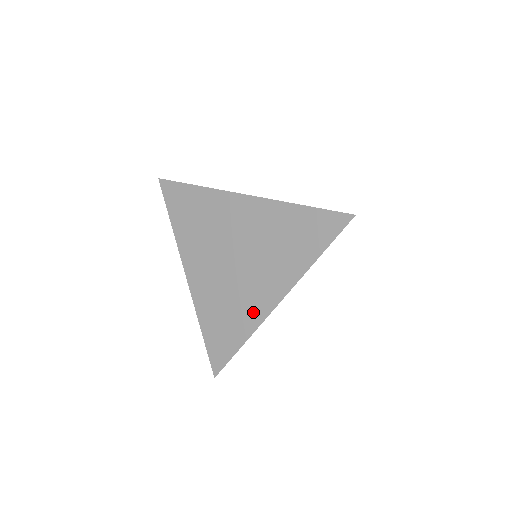
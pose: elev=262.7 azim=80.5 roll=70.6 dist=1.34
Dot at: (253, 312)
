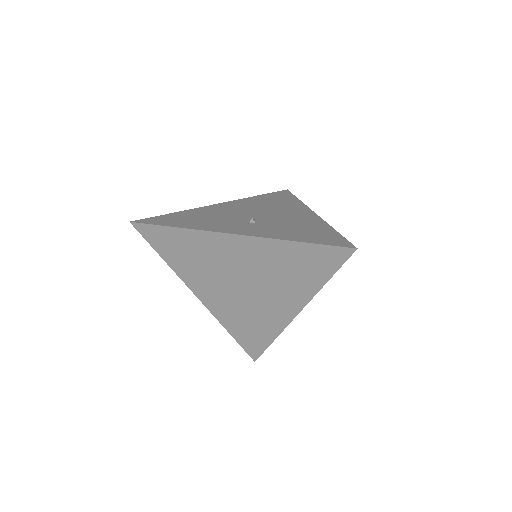
Dot at: (275, 321)
